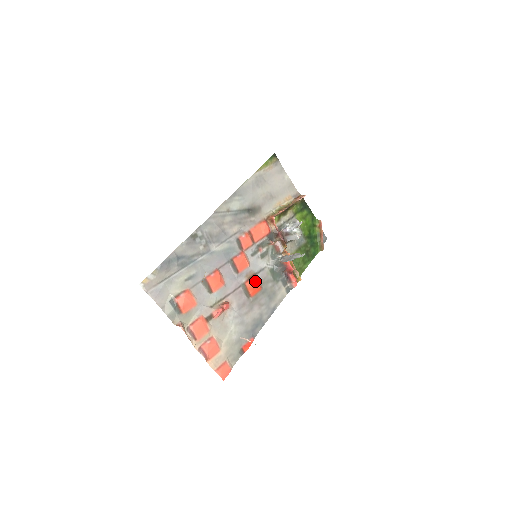
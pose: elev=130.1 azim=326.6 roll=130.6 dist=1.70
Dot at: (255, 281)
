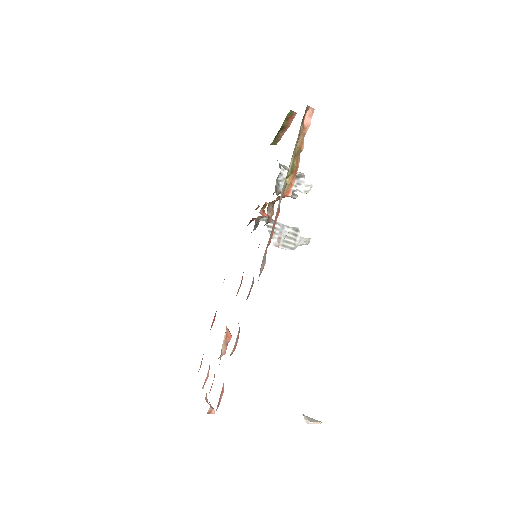
Dot at: occluded
